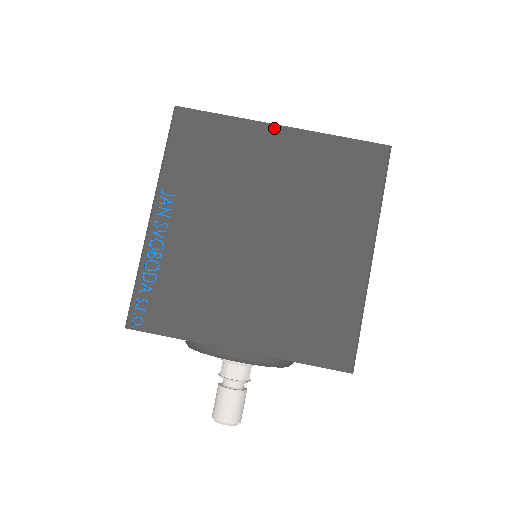
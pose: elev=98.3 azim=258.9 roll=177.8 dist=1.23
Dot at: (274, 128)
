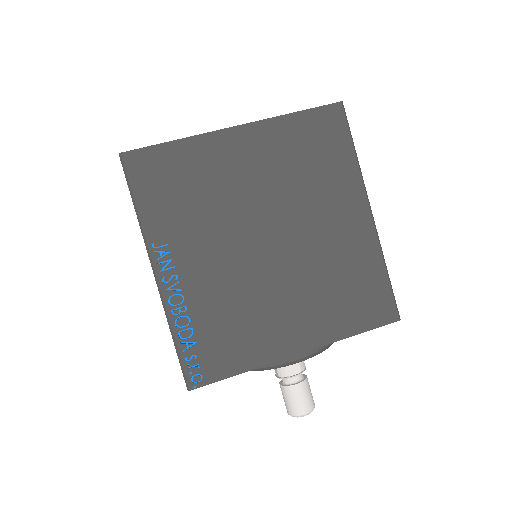
Dot at: (229, 132)
